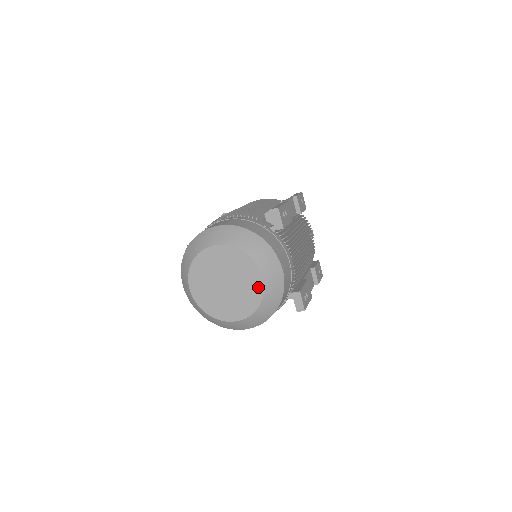
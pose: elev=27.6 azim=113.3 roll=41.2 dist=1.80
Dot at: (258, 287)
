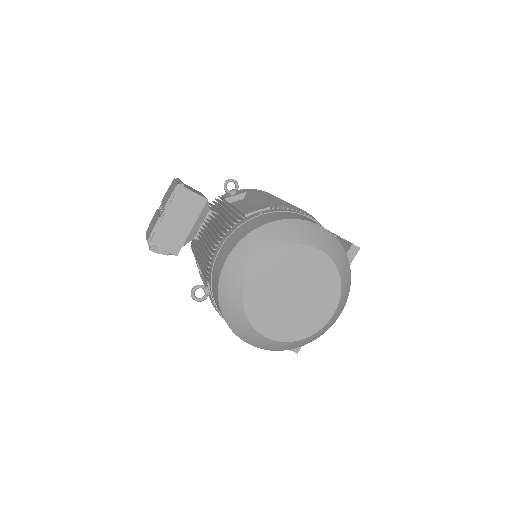
Dot at: (321, 320)
